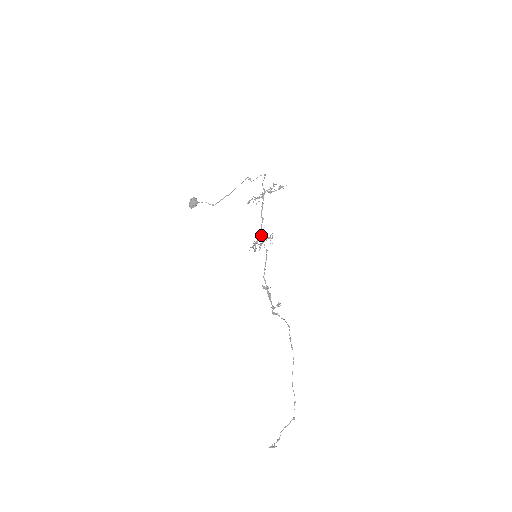
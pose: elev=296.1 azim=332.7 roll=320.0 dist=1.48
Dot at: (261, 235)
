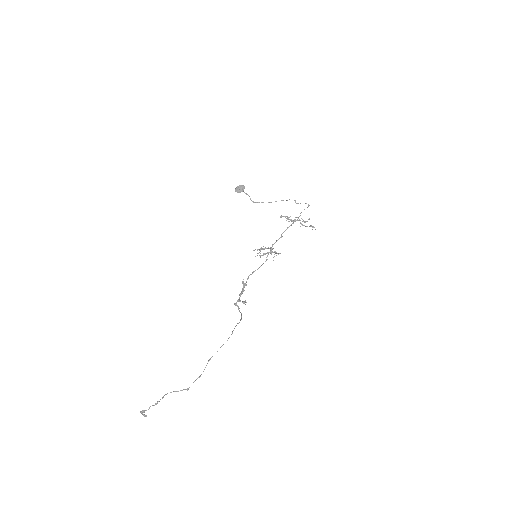
Dot at: (271, 247)
